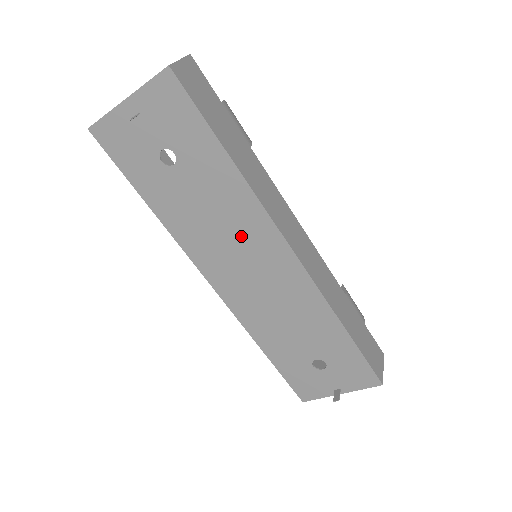
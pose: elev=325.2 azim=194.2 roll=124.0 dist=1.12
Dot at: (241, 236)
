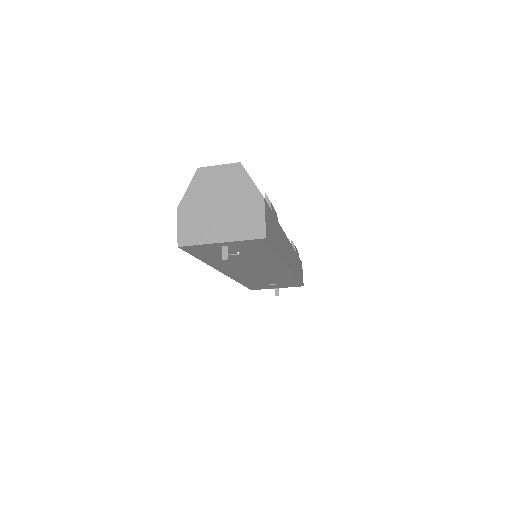
Dot at: (261, 267)
